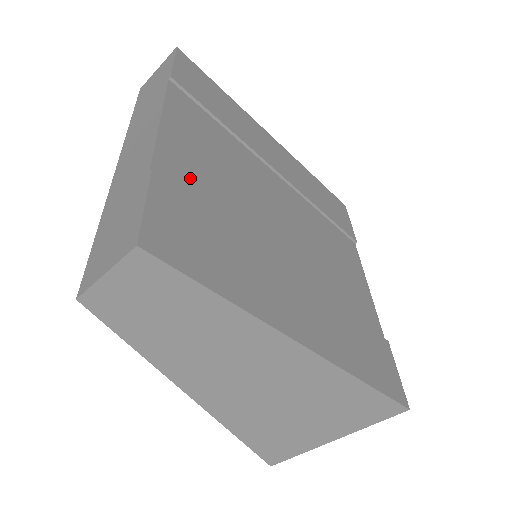
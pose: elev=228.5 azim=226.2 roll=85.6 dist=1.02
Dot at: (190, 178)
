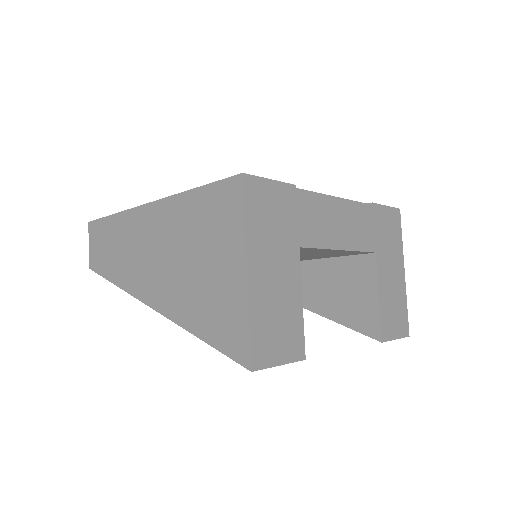
Dot at: occluded
